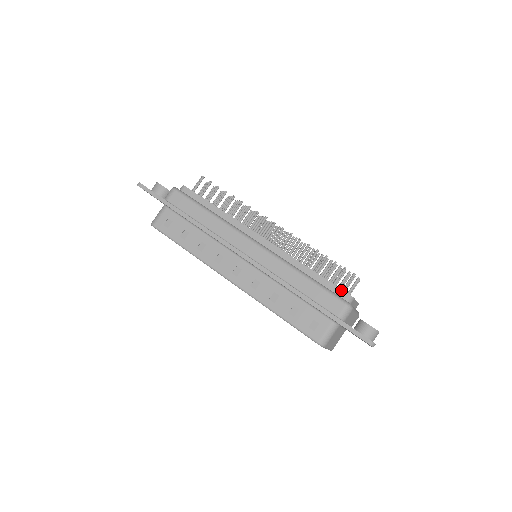
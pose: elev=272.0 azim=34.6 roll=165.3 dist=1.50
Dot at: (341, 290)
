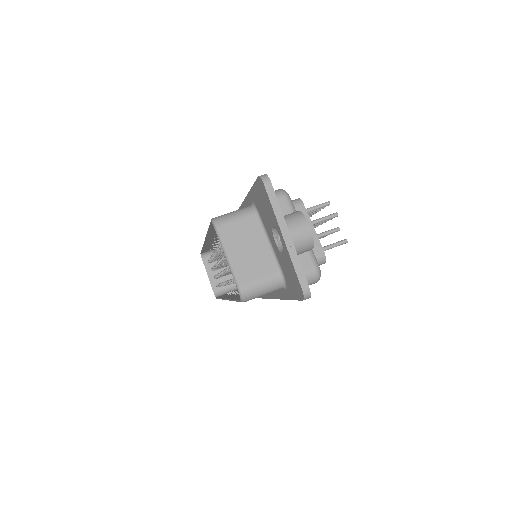
Dot at: occluded
